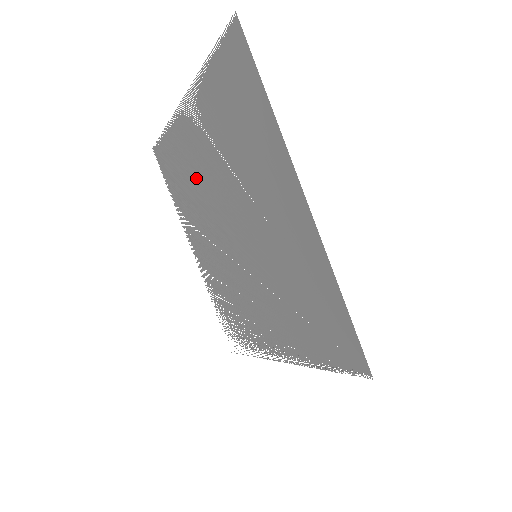
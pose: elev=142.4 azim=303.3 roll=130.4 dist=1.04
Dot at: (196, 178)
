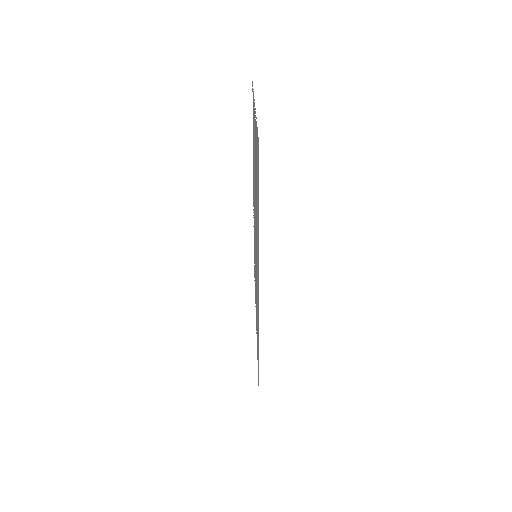
Dot at: occluded
